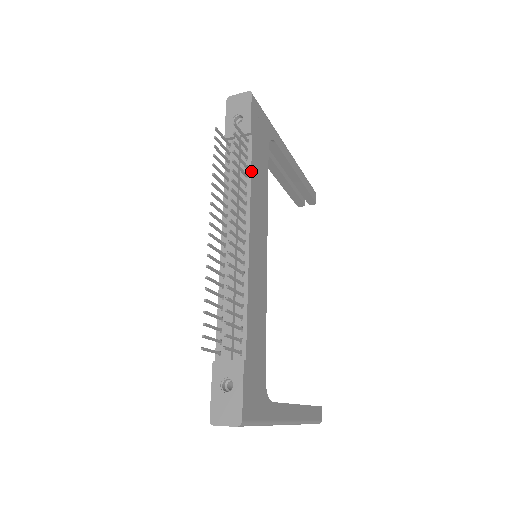
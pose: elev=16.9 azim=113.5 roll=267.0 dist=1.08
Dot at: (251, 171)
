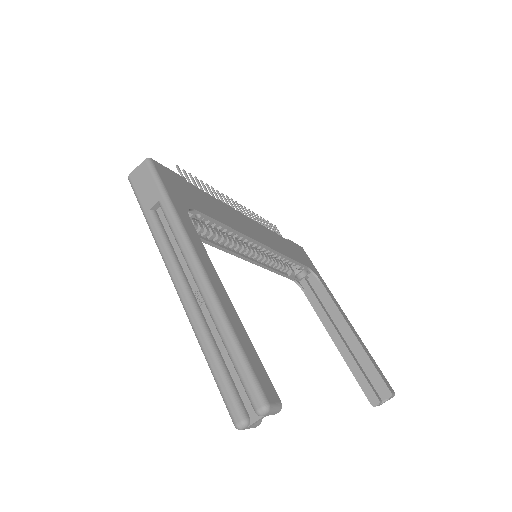
Dot at: (275, 233)
